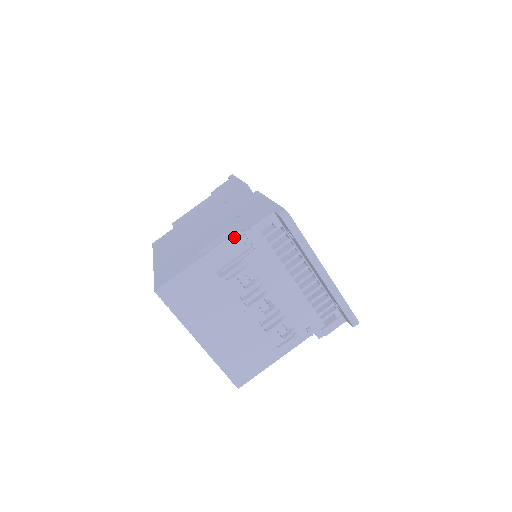
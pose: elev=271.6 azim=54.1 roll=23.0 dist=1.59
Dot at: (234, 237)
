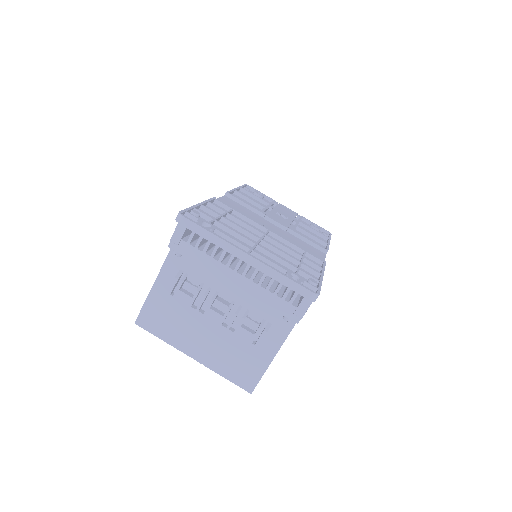
Dot at: (172, 253)
